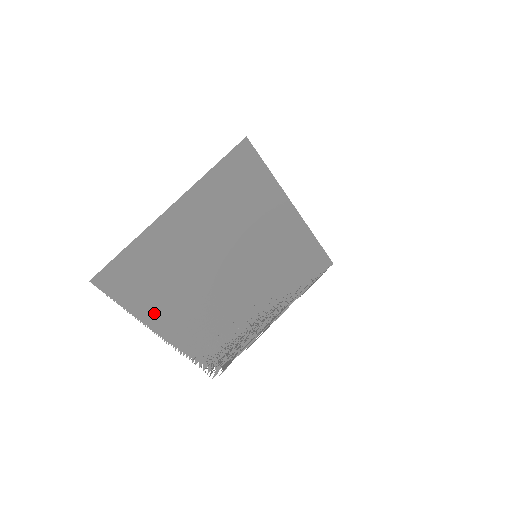
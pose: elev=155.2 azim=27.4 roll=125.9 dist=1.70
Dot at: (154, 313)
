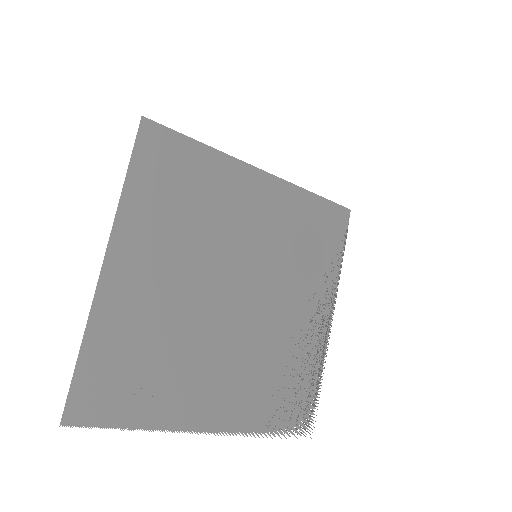
Dot at: (178, 409)
